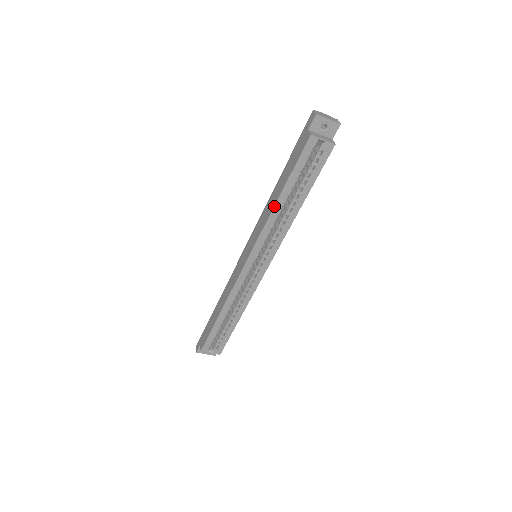
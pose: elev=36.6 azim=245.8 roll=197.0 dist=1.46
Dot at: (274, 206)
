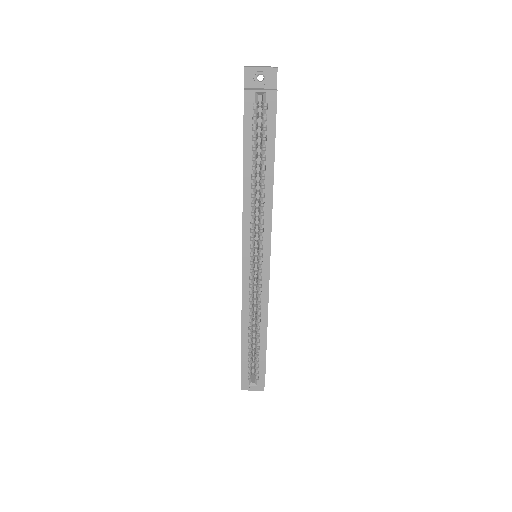
Dot at: occluded
